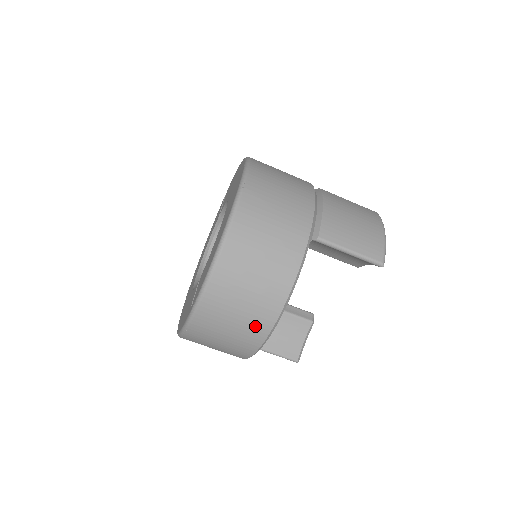
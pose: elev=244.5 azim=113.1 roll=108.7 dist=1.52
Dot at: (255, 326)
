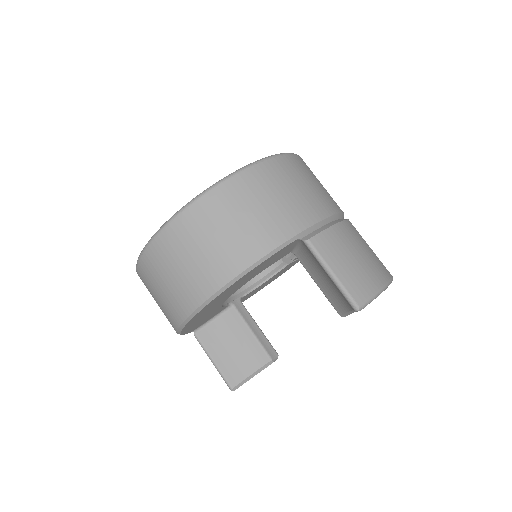
Dot at: (196, 284)
